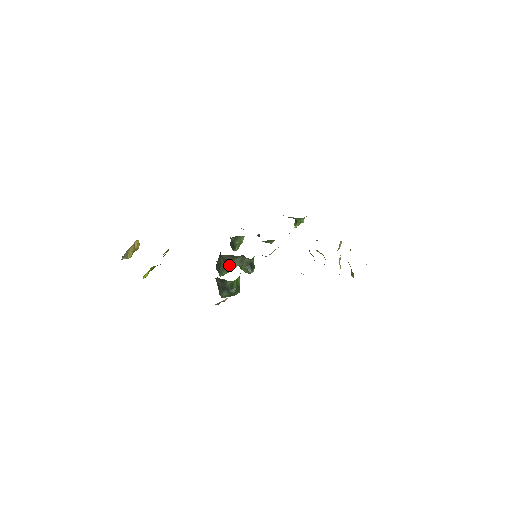
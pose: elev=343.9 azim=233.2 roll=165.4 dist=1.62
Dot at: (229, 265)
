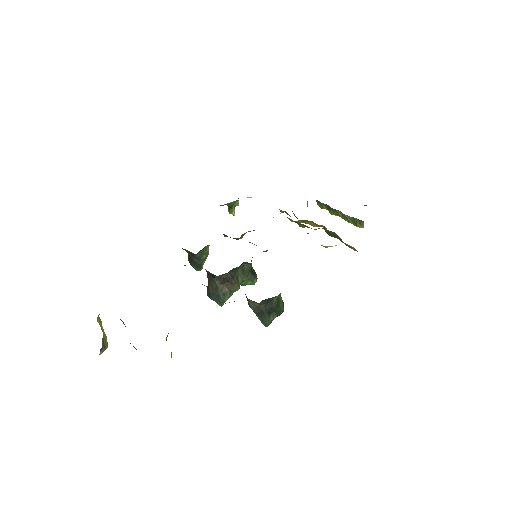
Dot at: (233, 284)
